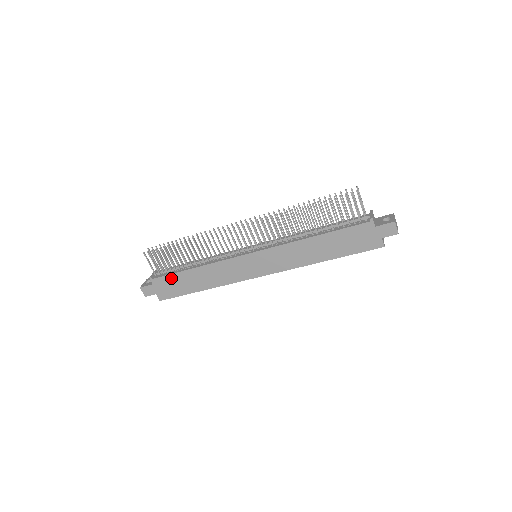
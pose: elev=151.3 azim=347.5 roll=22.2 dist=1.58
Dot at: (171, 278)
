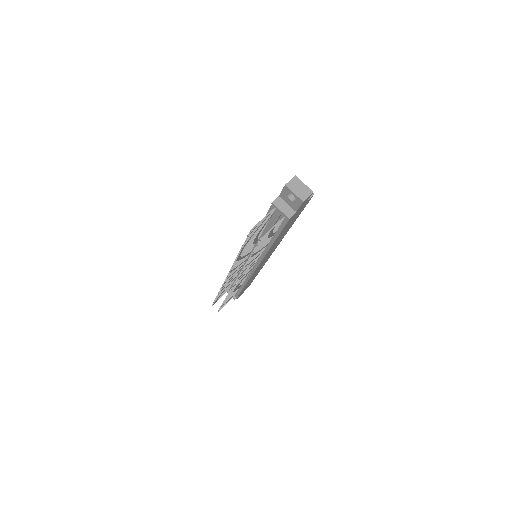
Dot at: occluded
